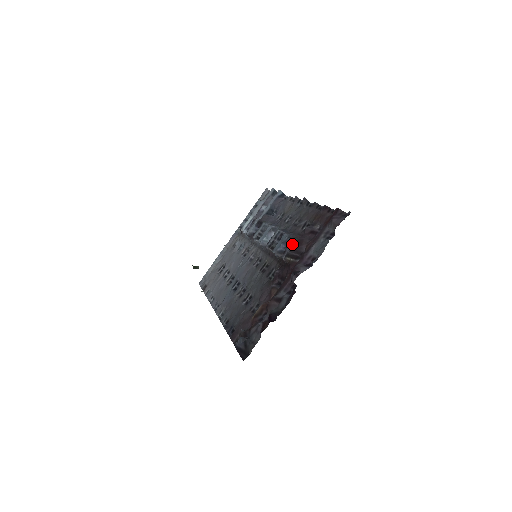
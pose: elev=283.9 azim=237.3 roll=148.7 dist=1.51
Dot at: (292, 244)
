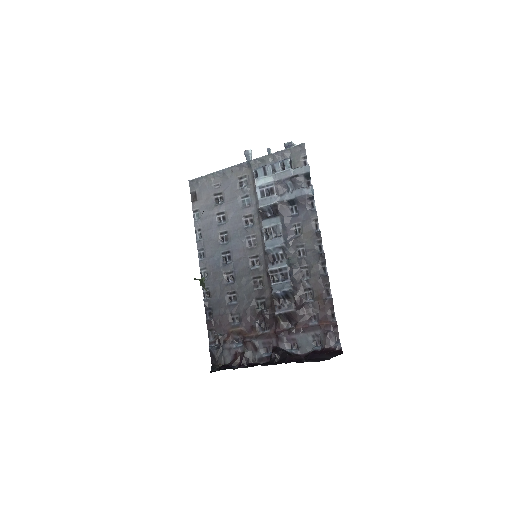
Dot at: (289, 310)
